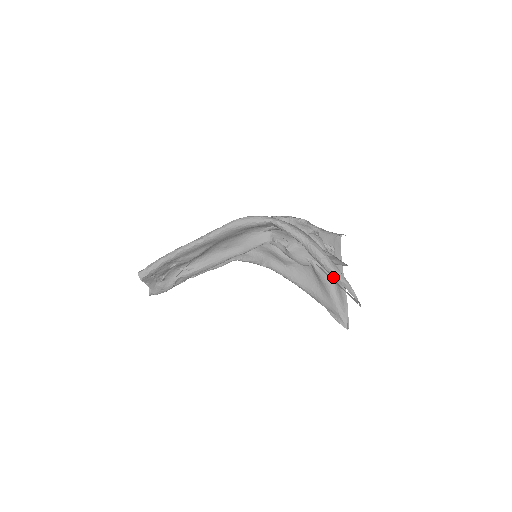
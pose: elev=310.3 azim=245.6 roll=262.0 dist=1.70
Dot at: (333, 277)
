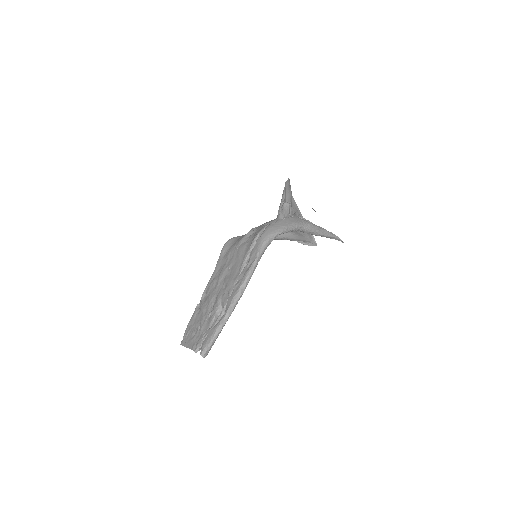
Dot at: occluded
